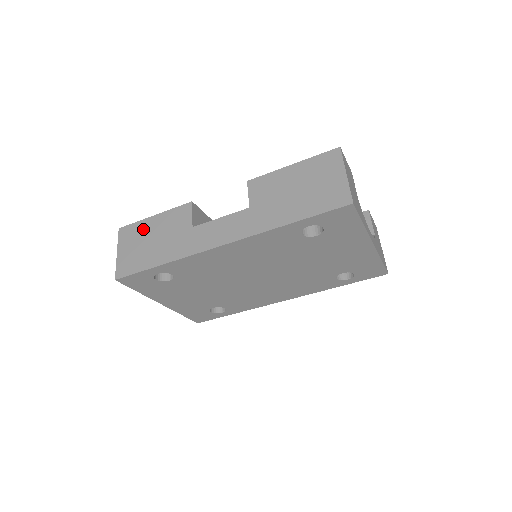
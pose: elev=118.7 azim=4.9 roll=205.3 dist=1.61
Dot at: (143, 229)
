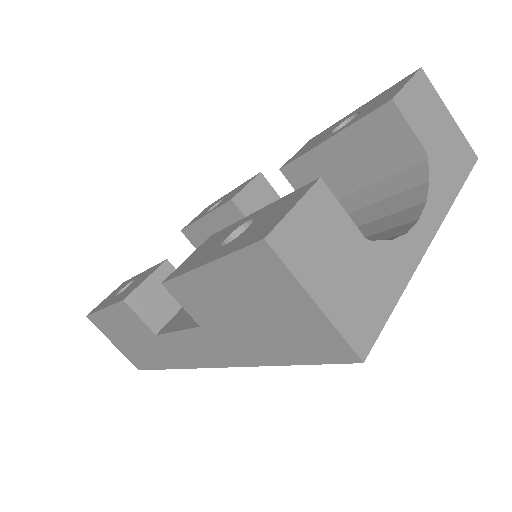
Dot at: (109, 324)
